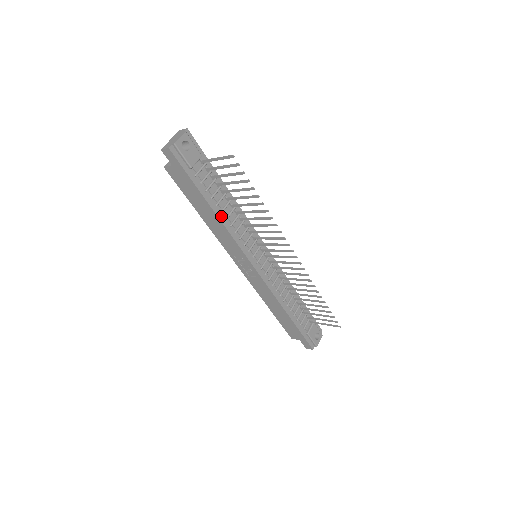
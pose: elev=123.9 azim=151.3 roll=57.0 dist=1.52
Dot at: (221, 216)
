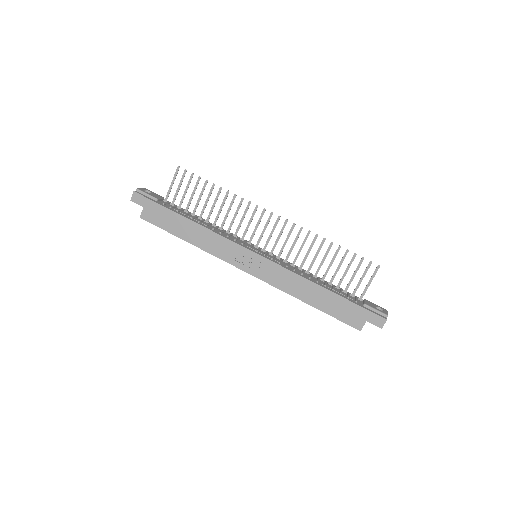
Dot at: (200, 224)
